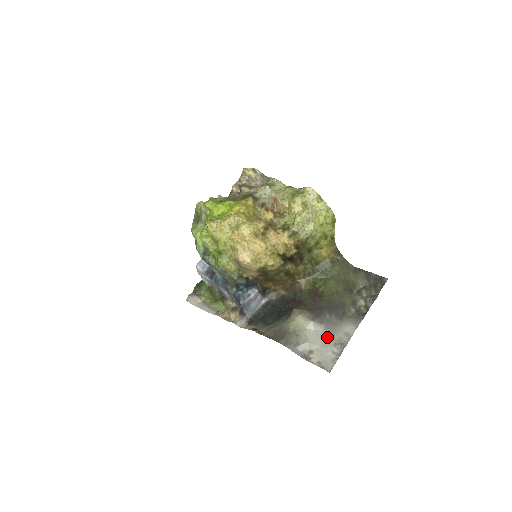
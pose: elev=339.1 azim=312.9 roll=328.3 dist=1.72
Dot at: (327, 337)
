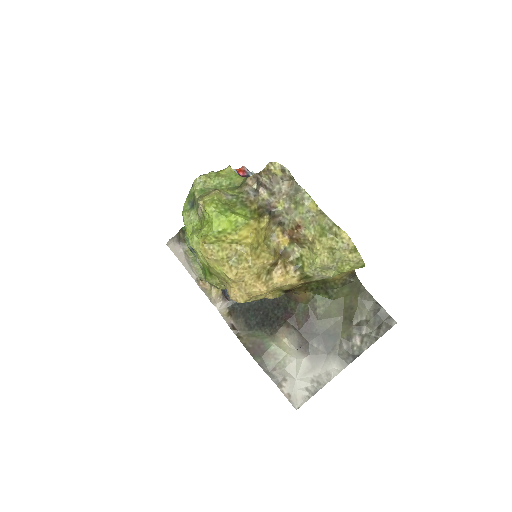
Dot at: (307, 369)
